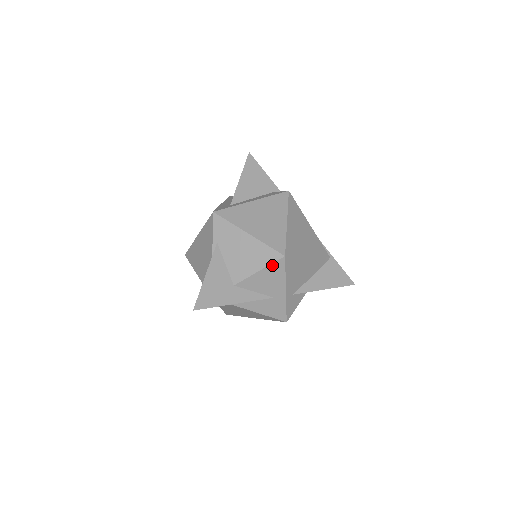
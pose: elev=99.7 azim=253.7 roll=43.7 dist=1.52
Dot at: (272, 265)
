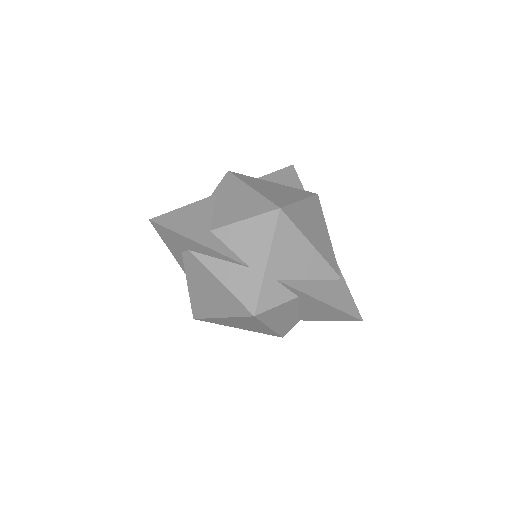
Dot at: (262, 216)
